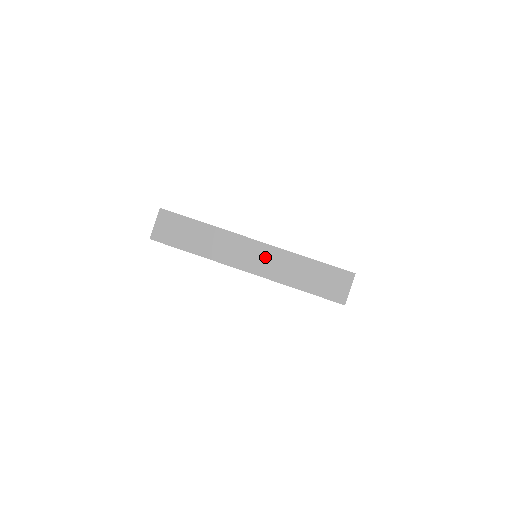
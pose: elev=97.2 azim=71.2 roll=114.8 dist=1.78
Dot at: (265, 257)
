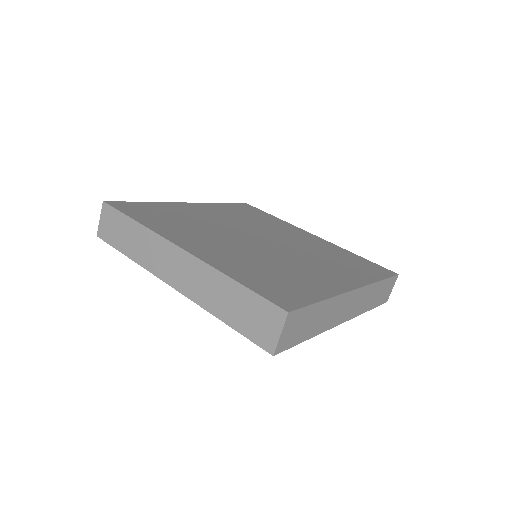
Dot at: (188, 271)
